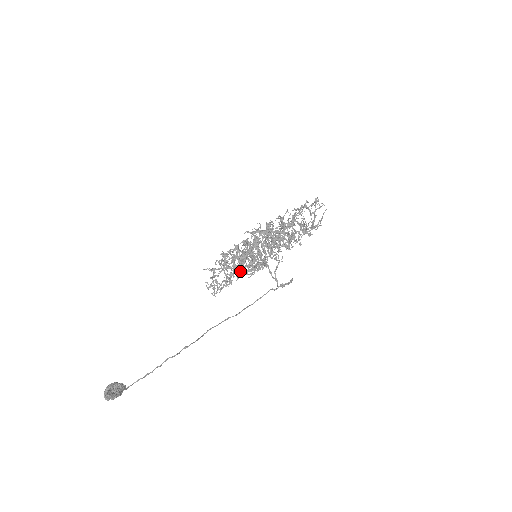
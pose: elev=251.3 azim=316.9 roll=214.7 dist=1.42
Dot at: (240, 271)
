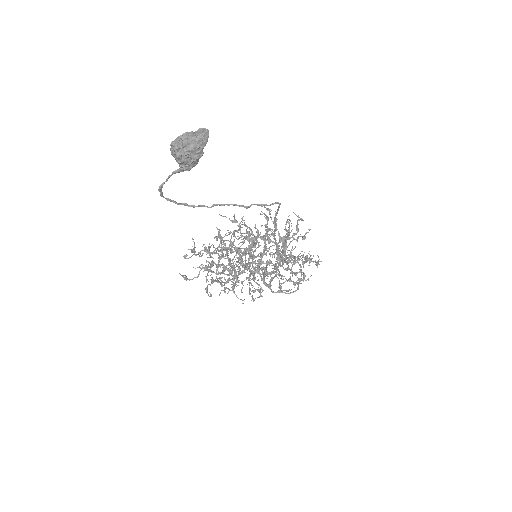
Dot at: (252, 246)
